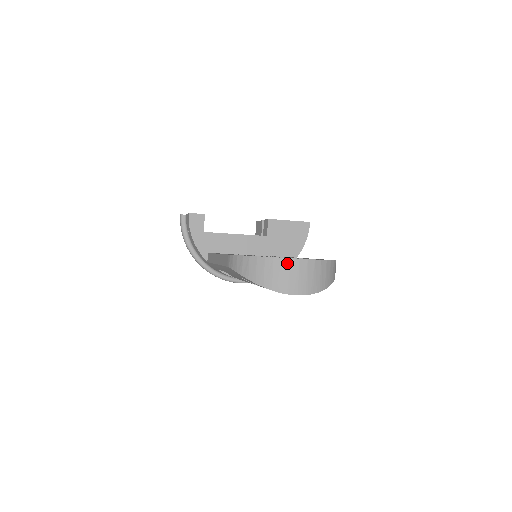
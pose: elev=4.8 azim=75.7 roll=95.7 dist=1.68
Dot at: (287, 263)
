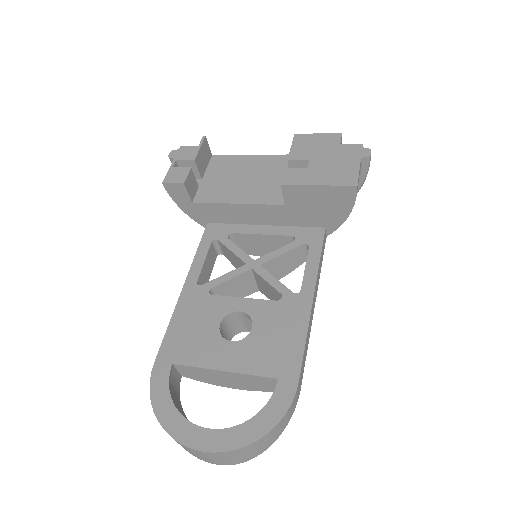
Dot at: (187, 448)
